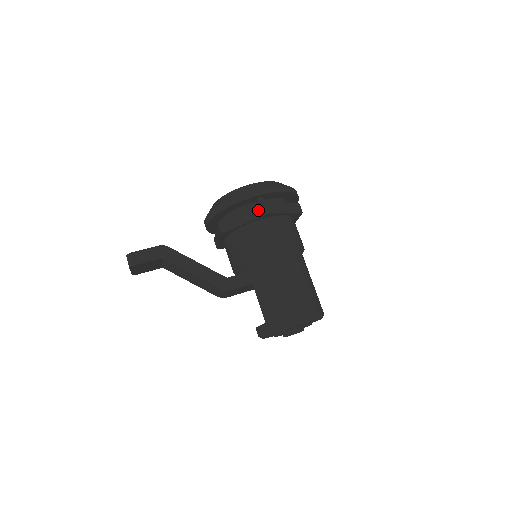
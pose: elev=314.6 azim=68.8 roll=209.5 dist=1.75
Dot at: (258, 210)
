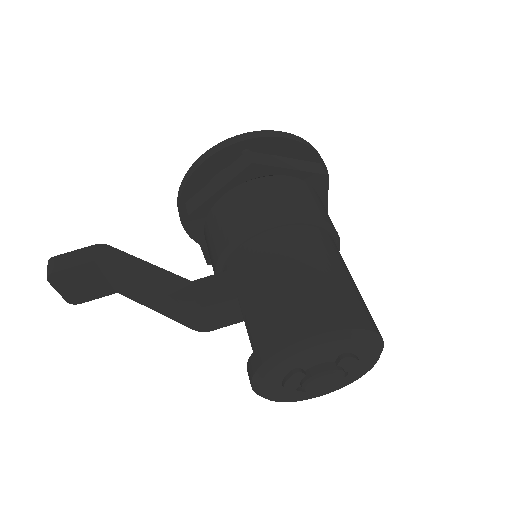
Dot at: (238, 164)
